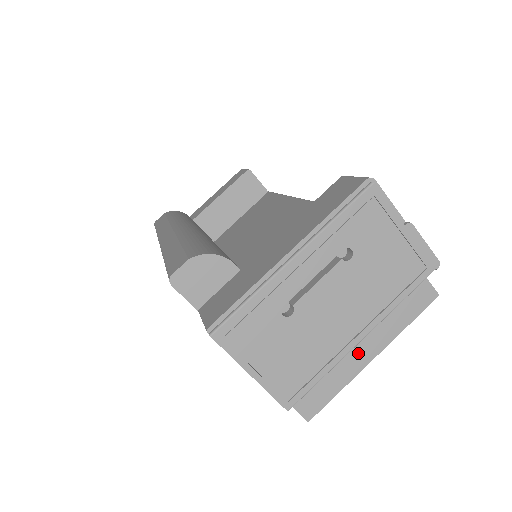
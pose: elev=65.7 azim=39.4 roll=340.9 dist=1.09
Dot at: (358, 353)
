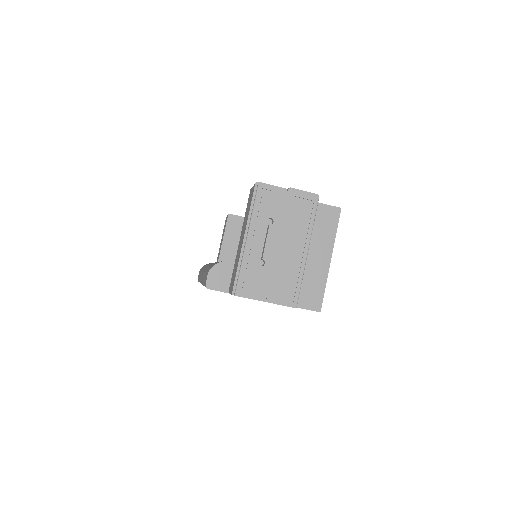
Dot at: (320, 263)
